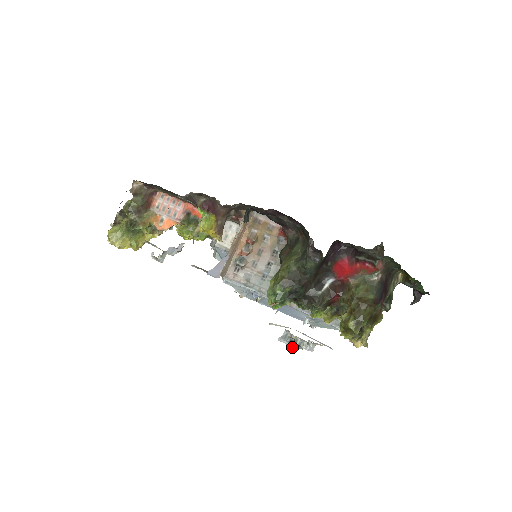
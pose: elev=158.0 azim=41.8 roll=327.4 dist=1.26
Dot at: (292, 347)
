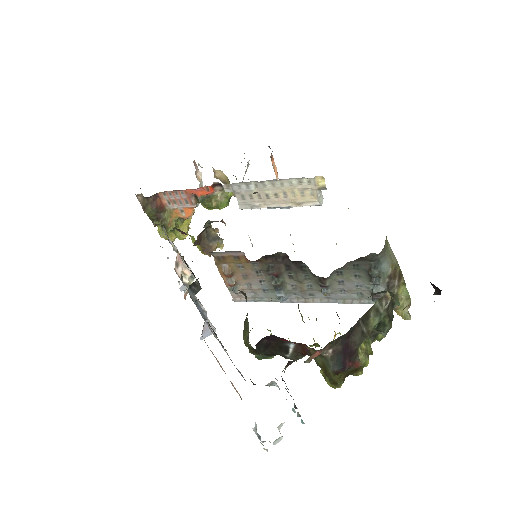
Dot at: occluded
